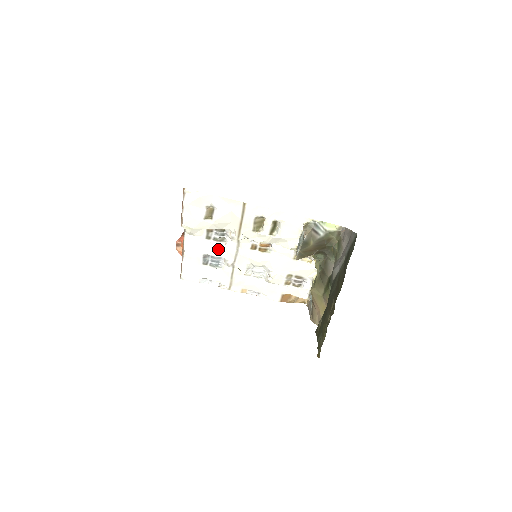
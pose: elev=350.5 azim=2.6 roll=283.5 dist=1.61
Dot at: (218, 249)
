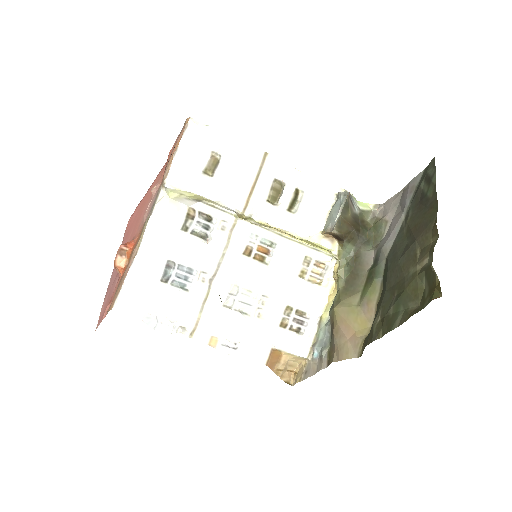
Dot at: (194, 251)
